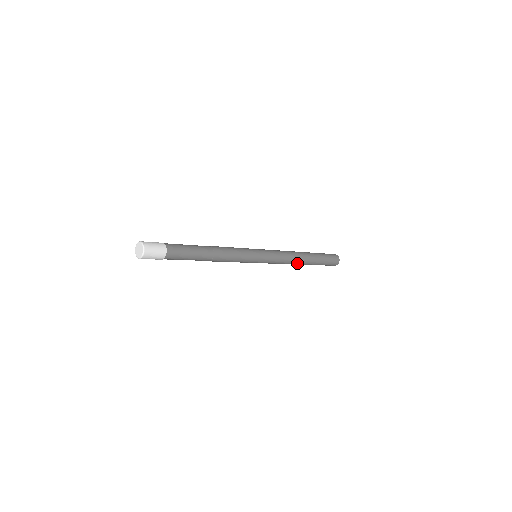
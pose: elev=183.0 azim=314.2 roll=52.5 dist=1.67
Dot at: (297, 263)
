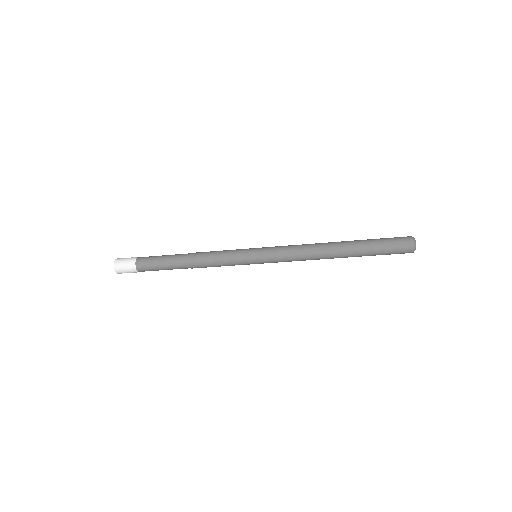
Dot at: (324, 258)
